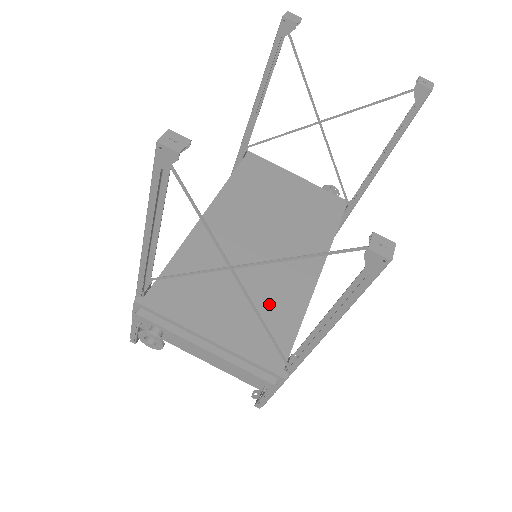
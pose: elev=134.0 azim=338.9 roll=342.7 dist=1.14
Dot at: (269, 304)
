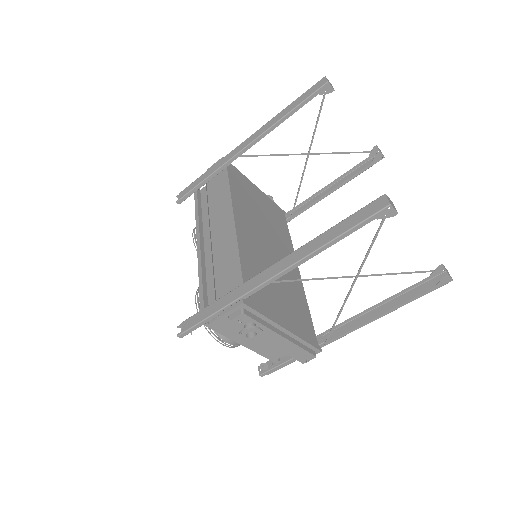
Dot at: (293, 297)
